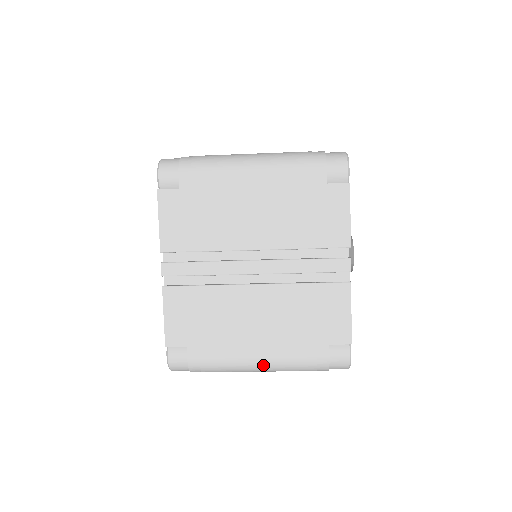
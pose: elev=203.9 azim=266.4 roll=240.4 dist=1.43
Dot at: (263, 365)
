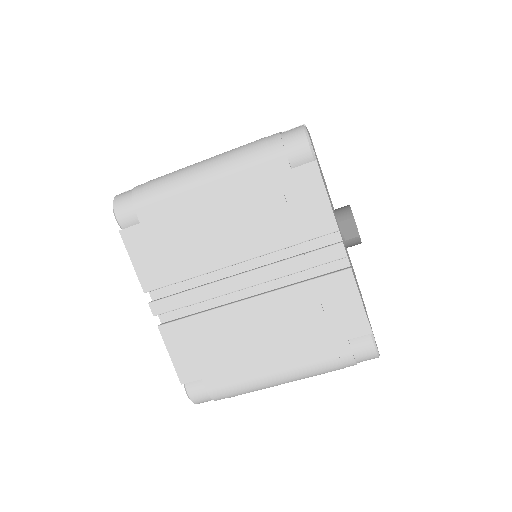
Dot at: (285, 378)
